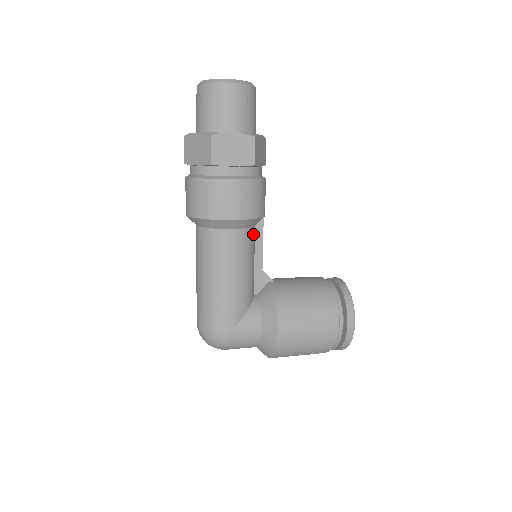
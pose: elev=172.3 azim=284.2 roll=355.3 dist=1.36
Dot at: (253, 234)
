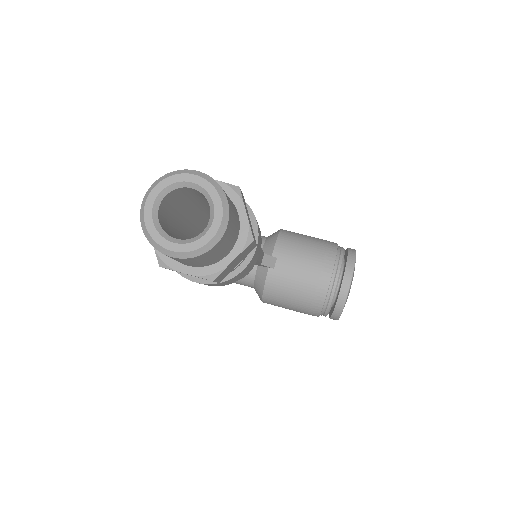
Dot at: occluded
